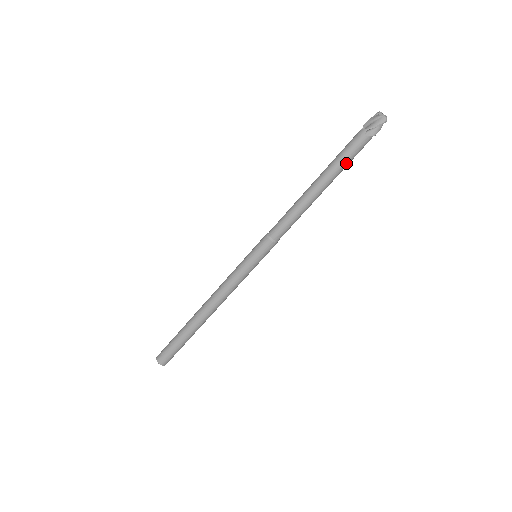
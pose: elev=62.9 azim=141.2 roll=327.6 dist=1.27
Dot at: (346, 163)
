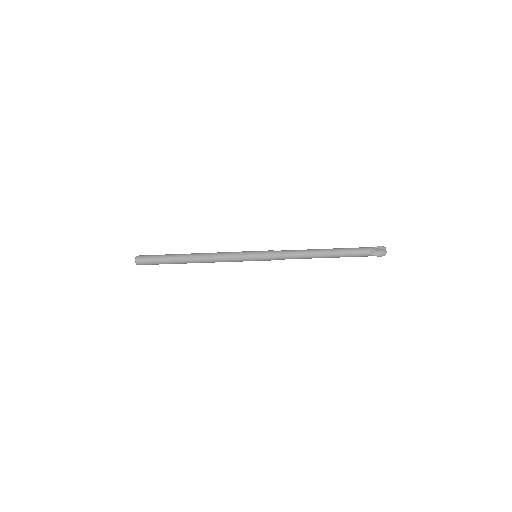
Dot at: occluded
